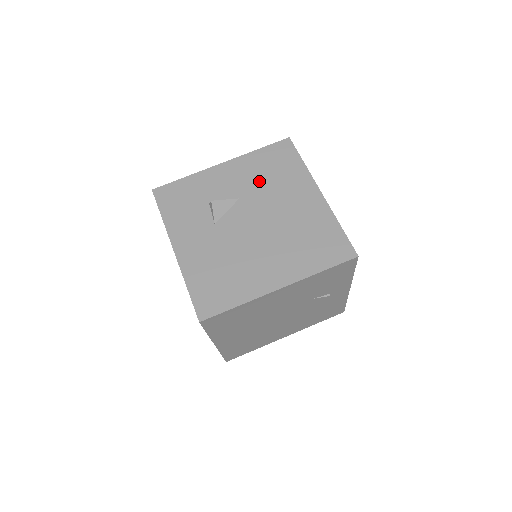
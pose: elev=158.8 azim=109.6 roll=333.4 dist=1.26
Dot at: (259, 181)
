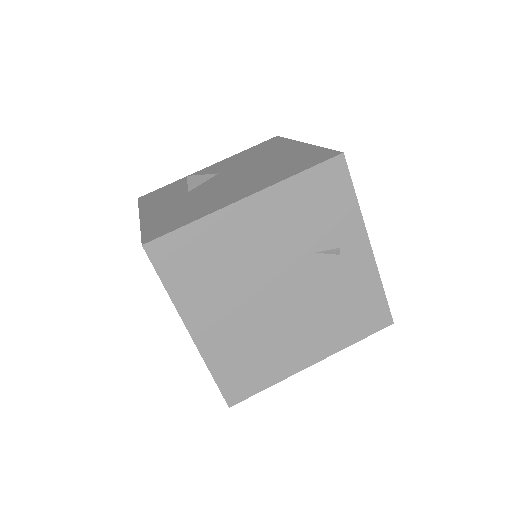
Dot at: (241, 160)
